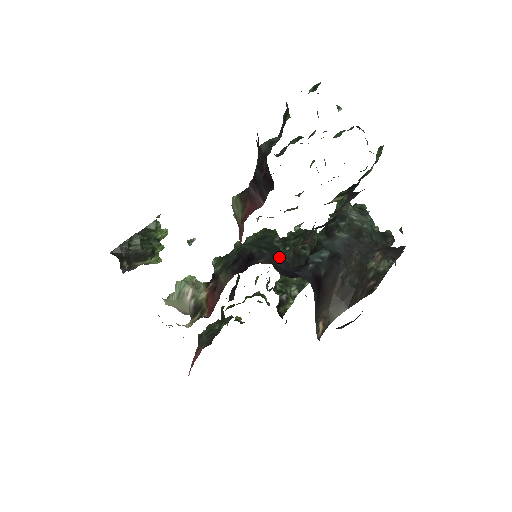
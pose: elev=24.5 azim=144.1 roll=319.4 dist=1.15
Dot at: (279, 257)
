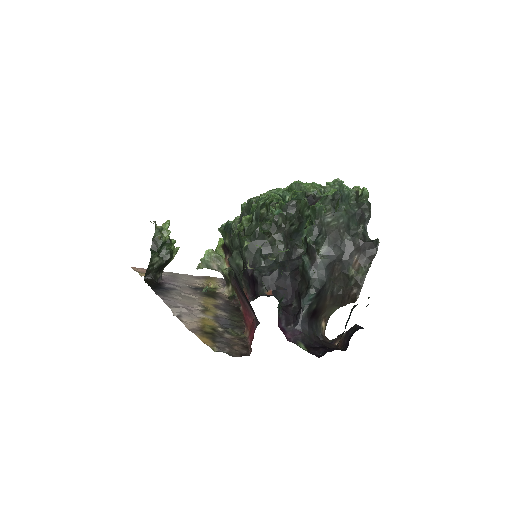
Dot at: (279, 309)
